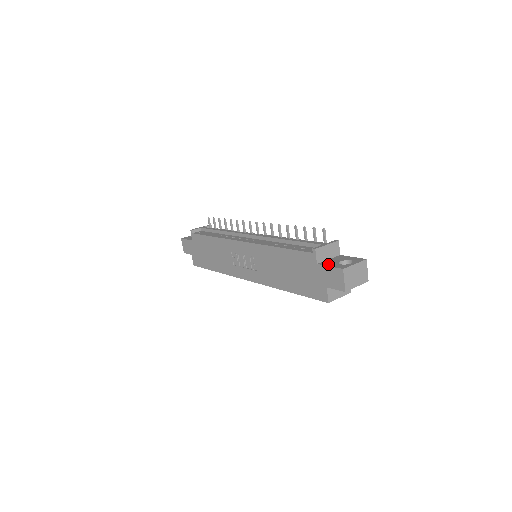
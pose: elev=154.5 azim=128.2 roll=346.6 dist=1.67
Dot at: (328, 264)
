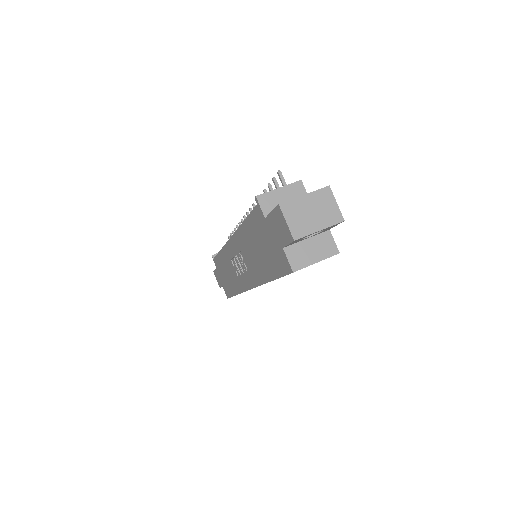
Dot at: occluded
